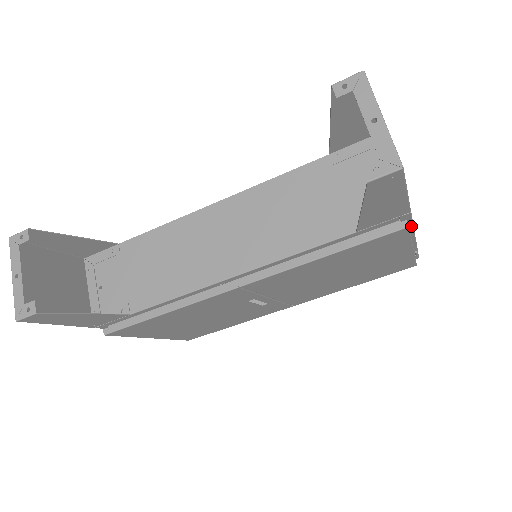
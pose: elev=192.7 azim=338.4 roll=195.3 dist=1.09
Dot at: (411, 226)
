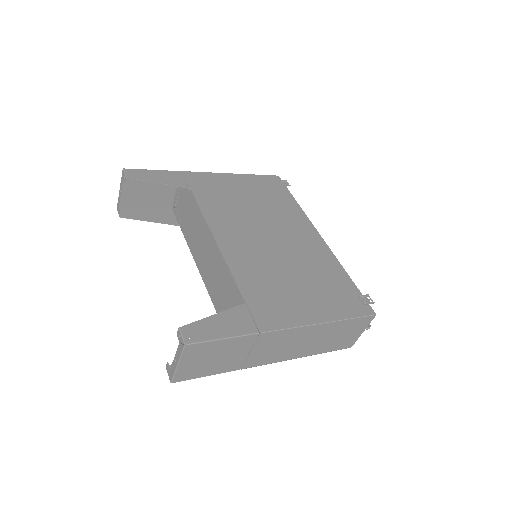
Dot at: (260, 365)
